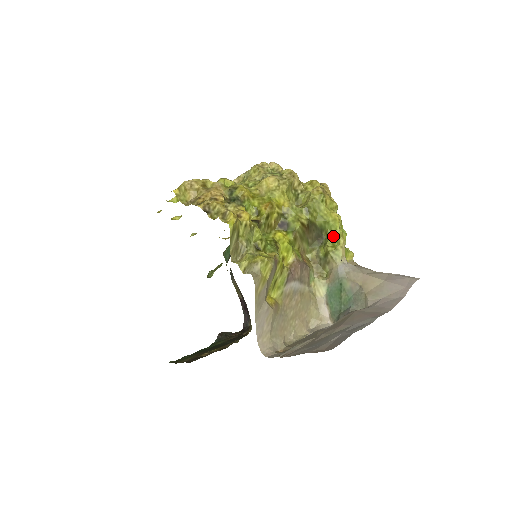
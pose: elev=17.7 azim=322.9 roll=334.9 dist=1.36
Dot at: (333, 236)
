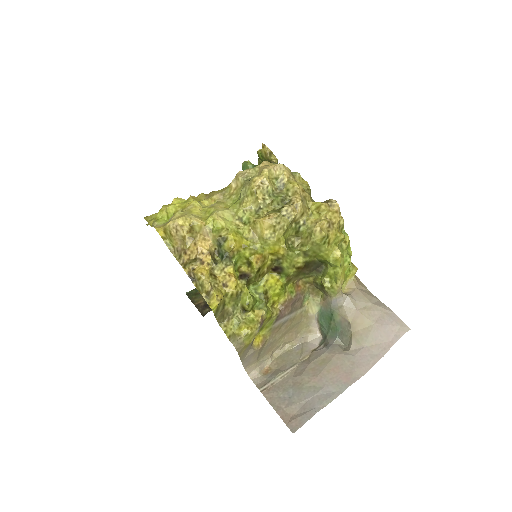
Dot at: (332, 271)
